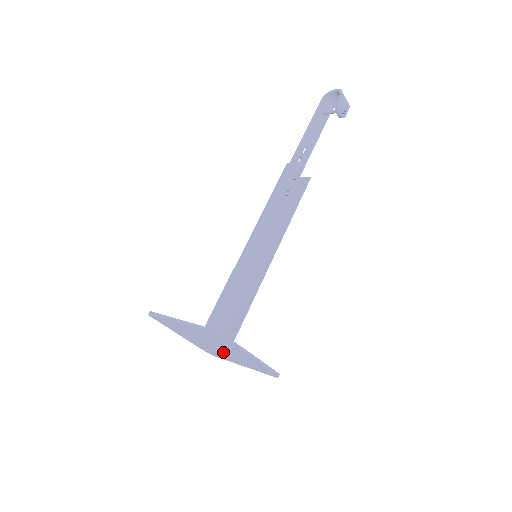
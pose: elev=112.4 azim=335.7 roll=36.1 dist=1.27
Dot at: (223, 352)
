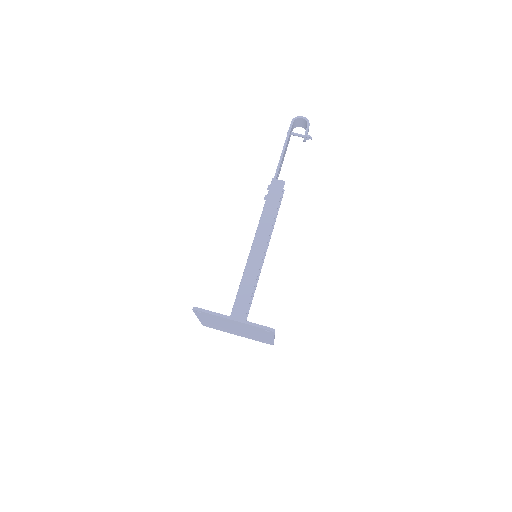
Dot at: (238, 331)
